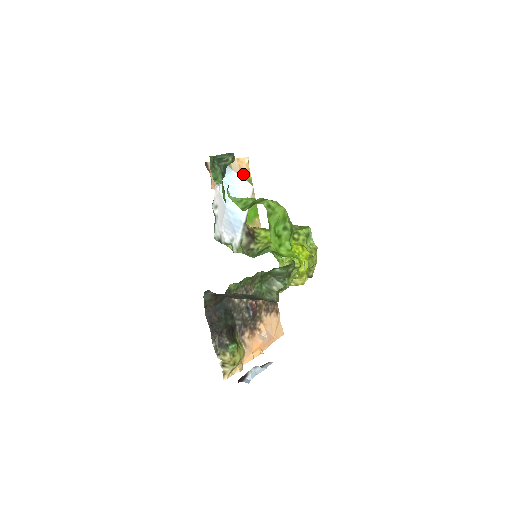
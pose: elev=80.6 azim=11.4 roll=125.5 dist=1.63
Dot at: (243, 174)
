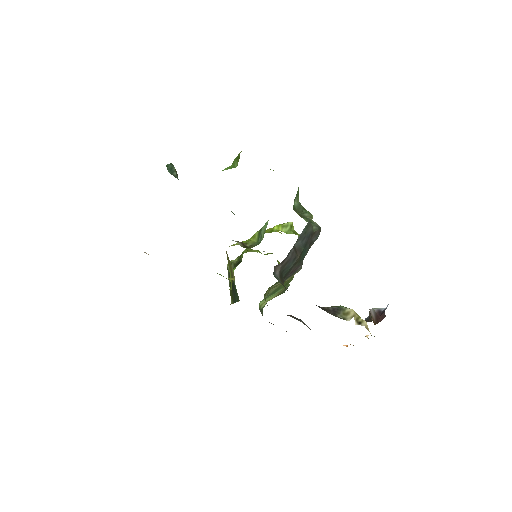
Dot at: occluded
